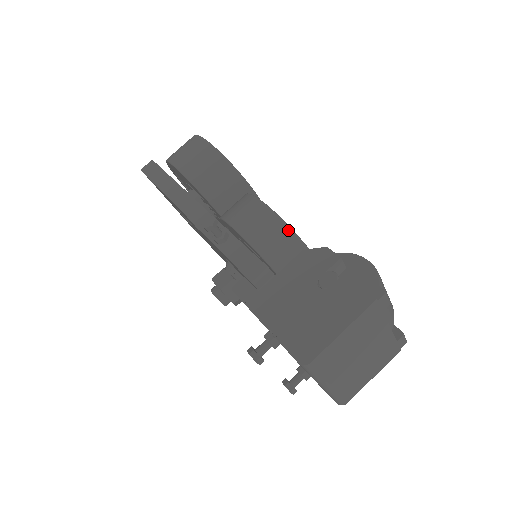
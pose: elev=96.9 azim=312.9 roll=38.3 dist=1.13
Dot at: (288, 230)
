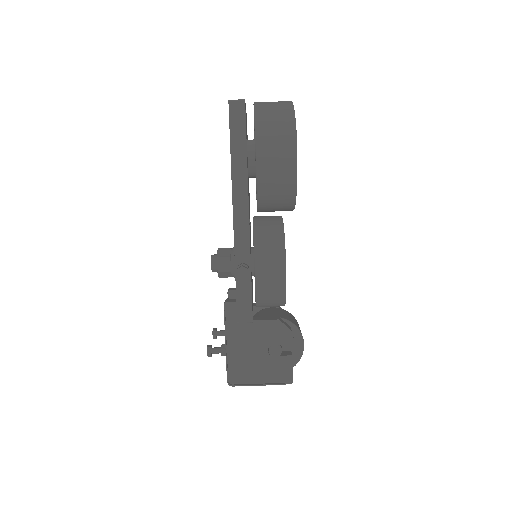
Dot at: (283, 297)
